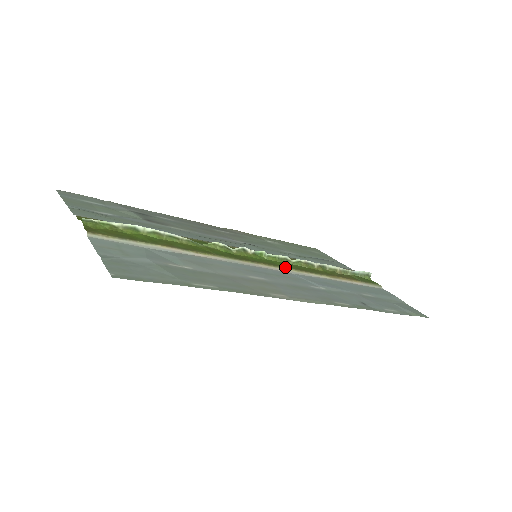
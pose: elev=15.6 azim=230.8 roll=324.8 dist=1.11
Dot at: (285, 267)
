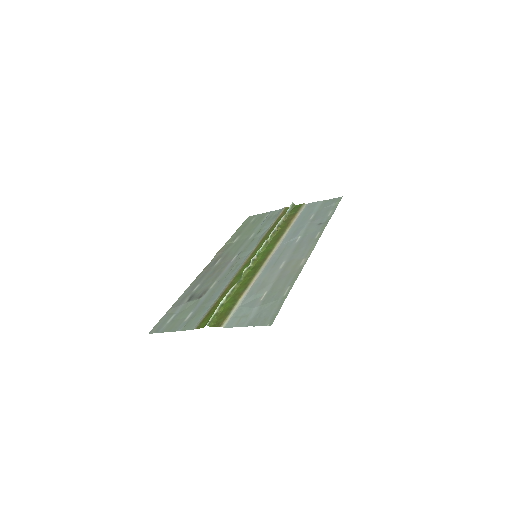
Dot at: (274, 246)
